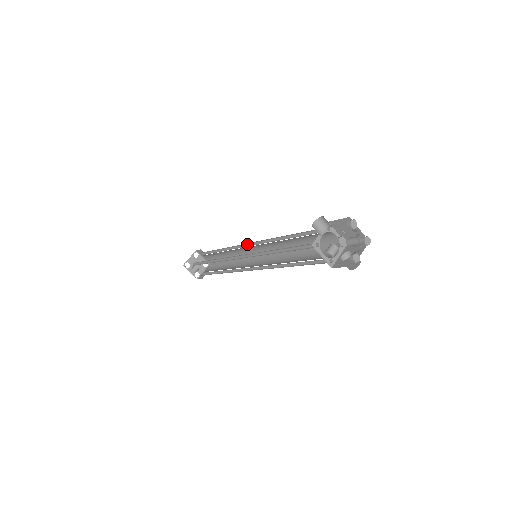
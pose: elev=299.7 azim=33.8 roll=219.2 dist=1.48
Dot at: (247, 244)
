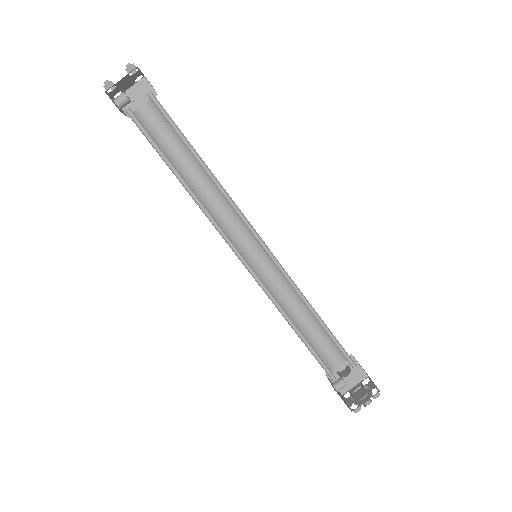
Dot at: occluded
